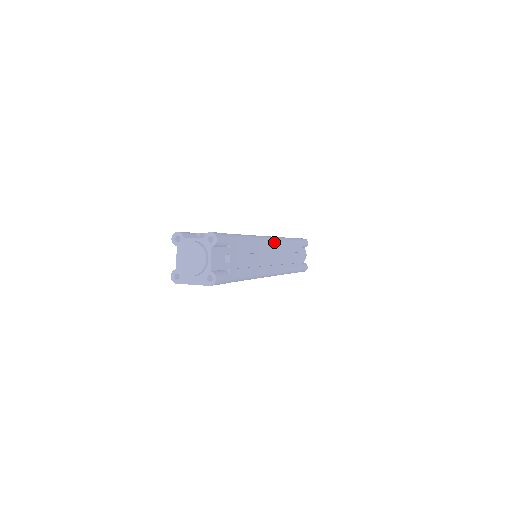
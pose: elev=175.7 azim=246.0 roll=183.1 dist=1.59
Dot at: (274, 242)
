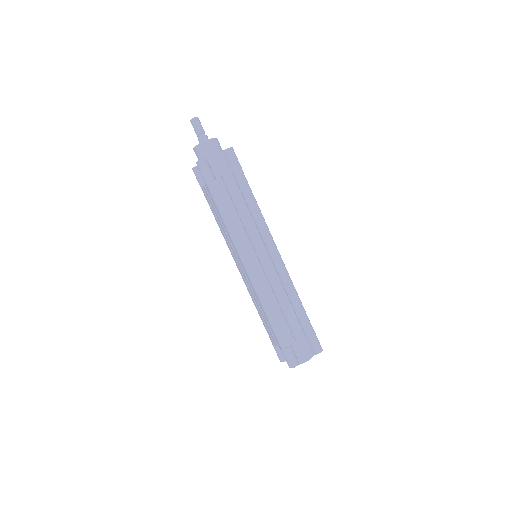
Dot at: (277, 249)
